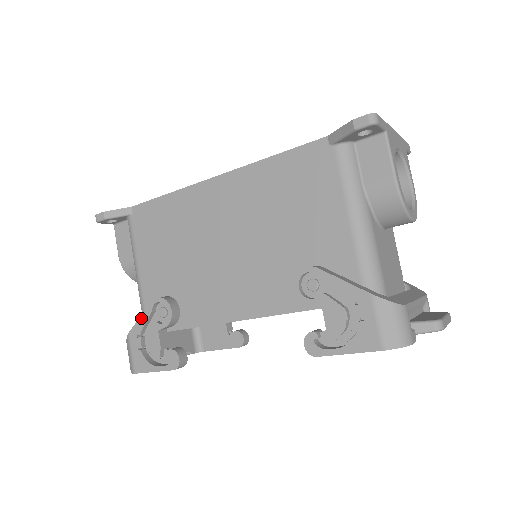
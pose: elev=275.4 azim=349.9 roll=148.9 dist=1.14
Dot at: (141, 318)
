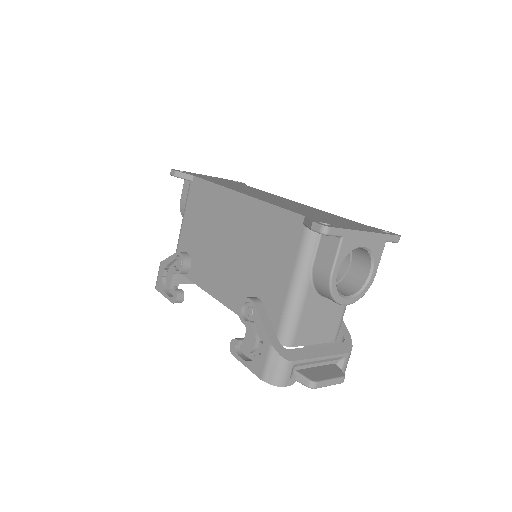
Dot at: (169, 258)
